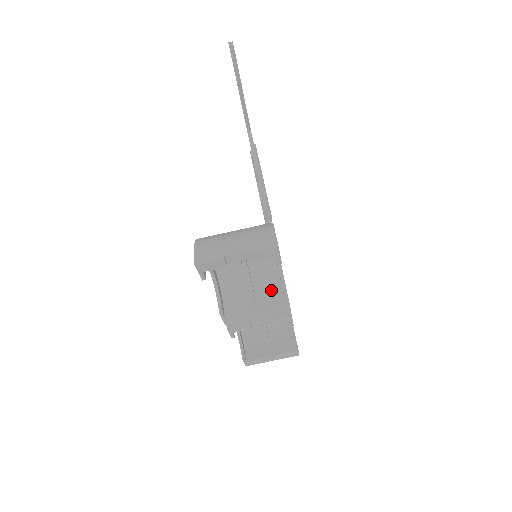
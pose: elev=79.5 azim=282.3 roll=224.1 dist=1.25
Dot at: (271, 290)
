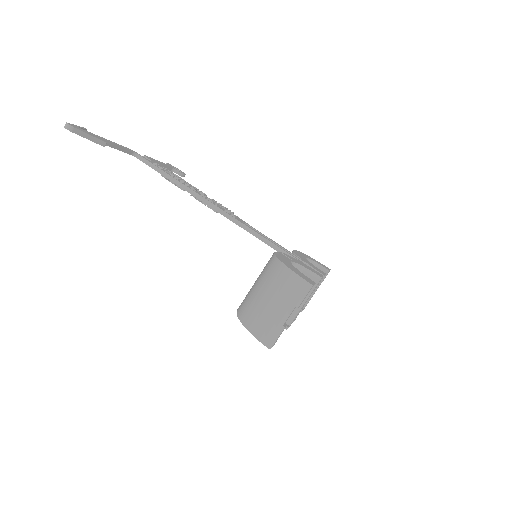
Dot at: occluded
